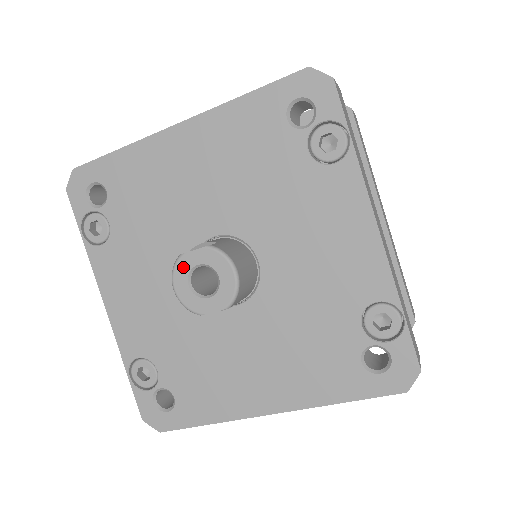
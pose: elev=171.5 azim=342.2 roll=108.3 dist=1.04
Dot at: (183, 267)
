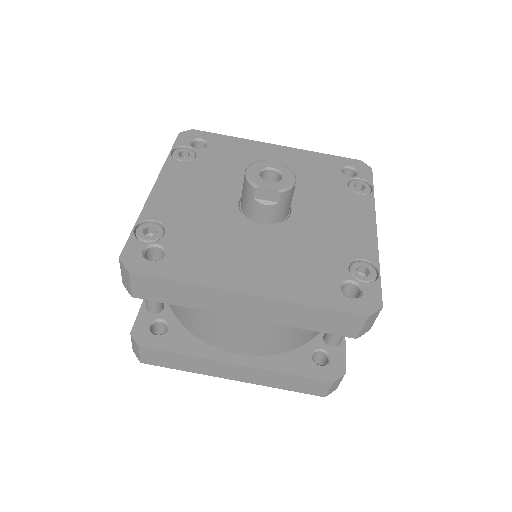
Dot at: (261, 165)
